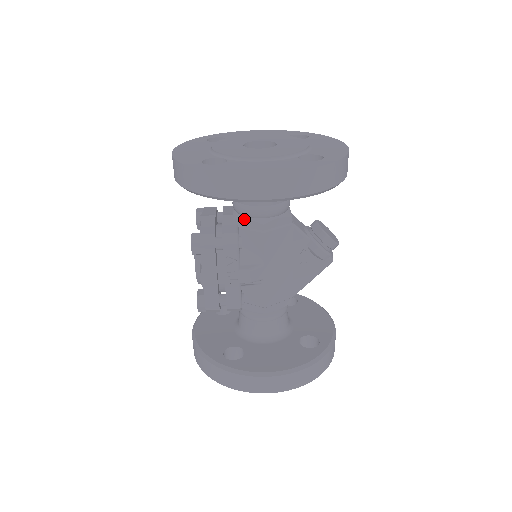
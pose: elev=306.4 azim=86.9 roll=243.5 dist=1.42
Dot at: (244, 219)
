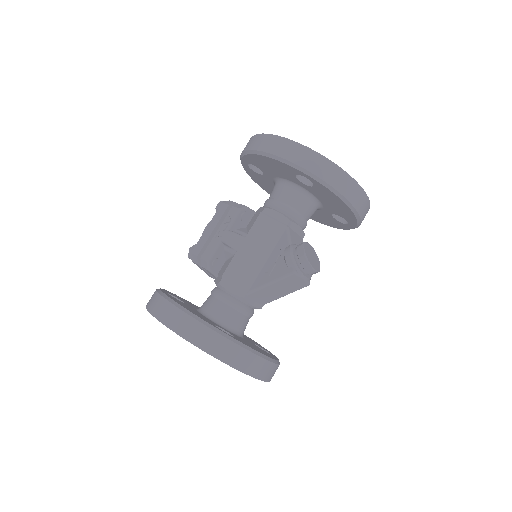
Dot at: (261, 207)
